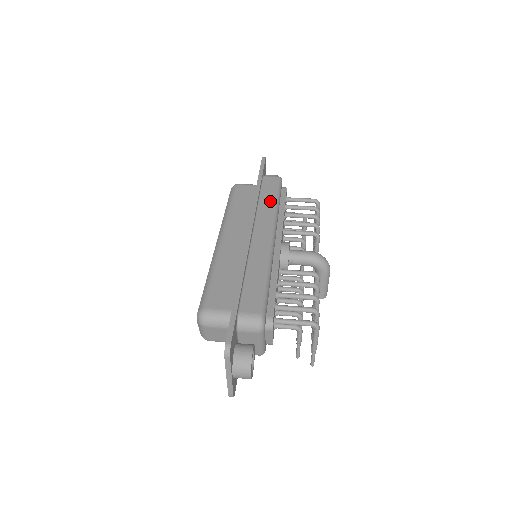
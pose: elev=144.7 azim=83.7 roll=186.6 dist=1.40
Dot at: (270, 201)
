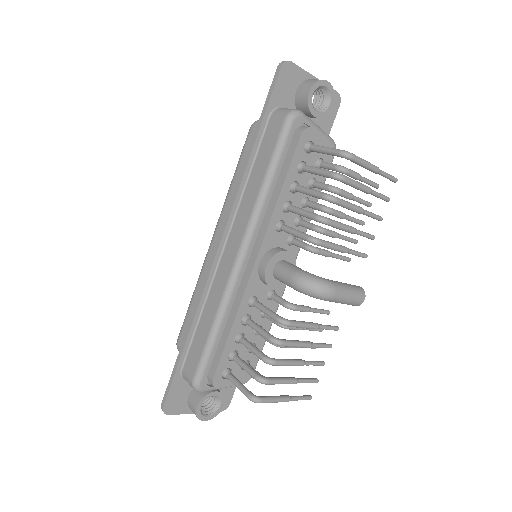
Dot at: (257, 183)
